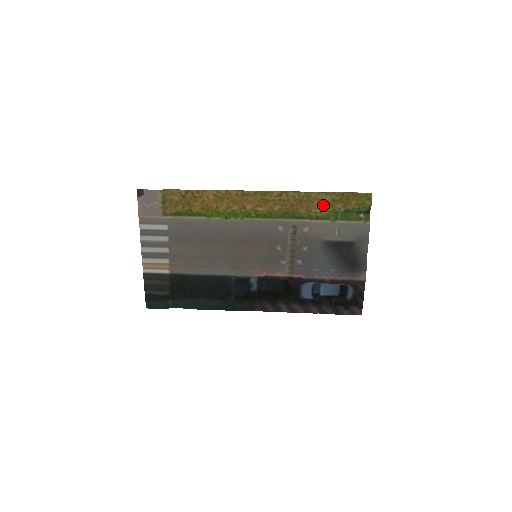
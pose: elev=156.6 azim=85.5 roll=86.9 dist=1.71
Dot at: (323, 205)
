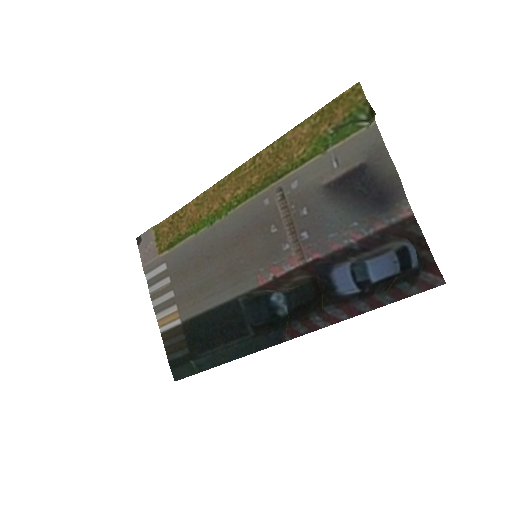
Dot at: (304, 141)
